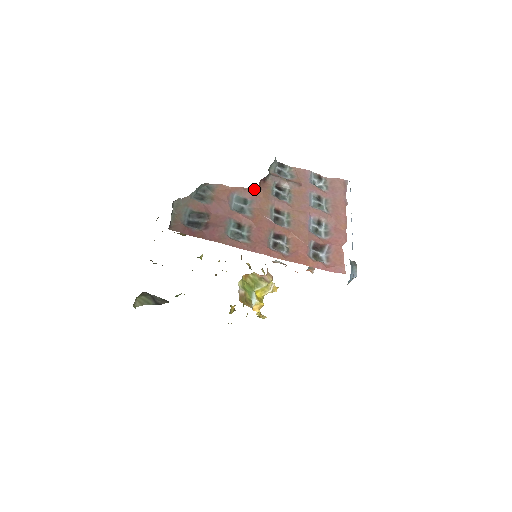
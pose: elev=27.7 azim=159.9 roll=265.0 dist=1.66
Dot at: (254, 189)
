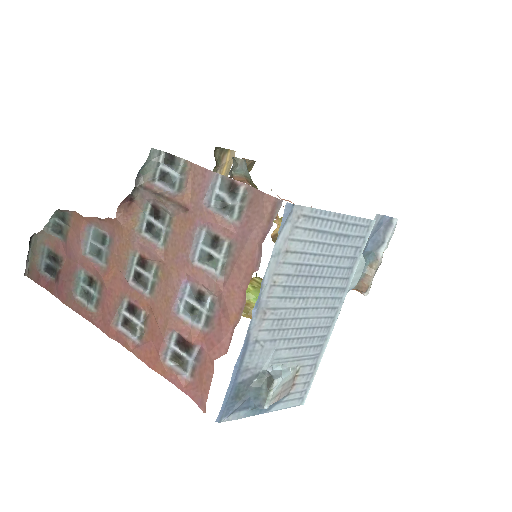
Dot at: (111, 220)
